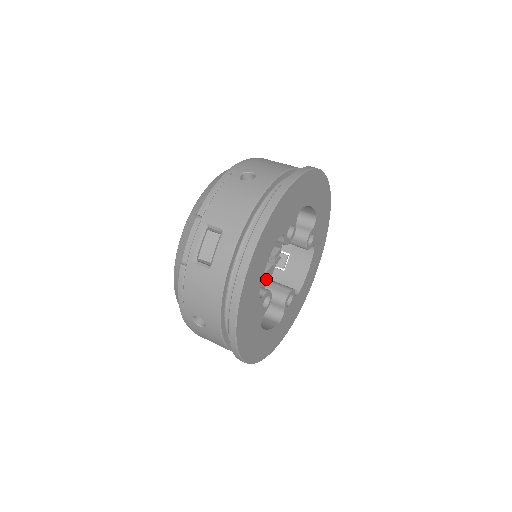
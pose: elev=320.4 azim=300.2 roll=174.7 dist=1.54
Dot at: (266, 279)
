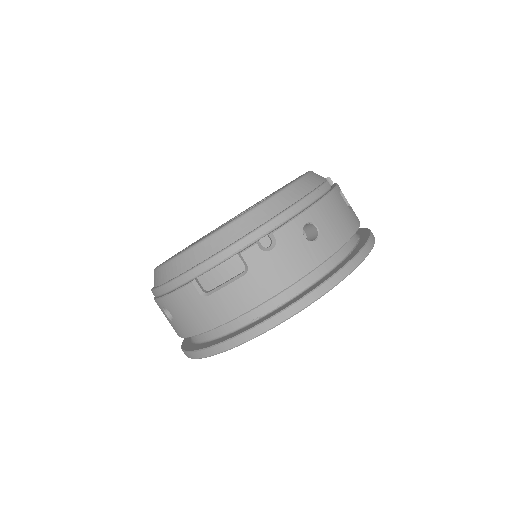
Dot at: occluded
